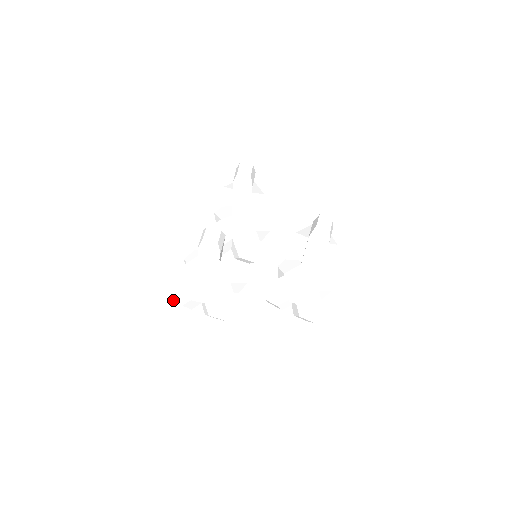
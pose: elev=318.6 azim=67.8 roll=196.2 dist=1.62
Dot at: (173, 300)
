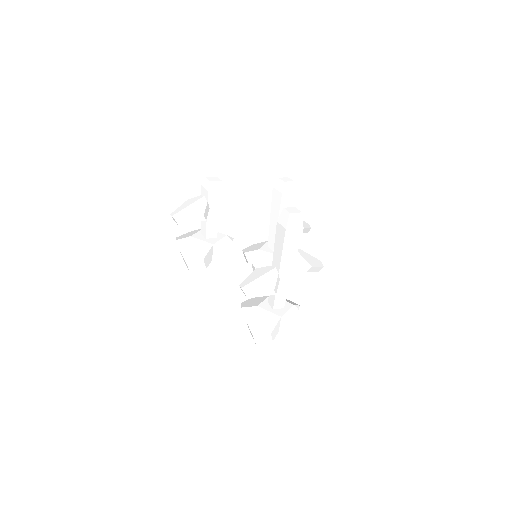
Dot at: (176, 238)
